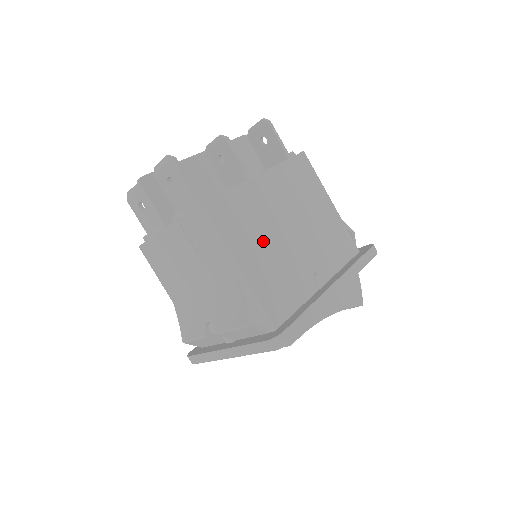
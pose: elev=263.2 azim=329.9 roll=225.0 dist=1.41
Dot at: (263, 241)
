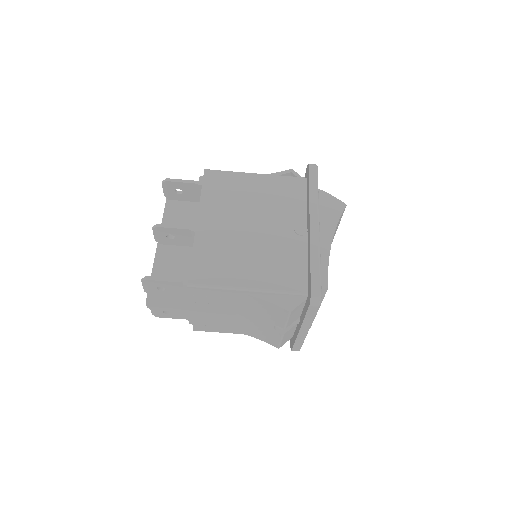
Dot at: (243, 255)
